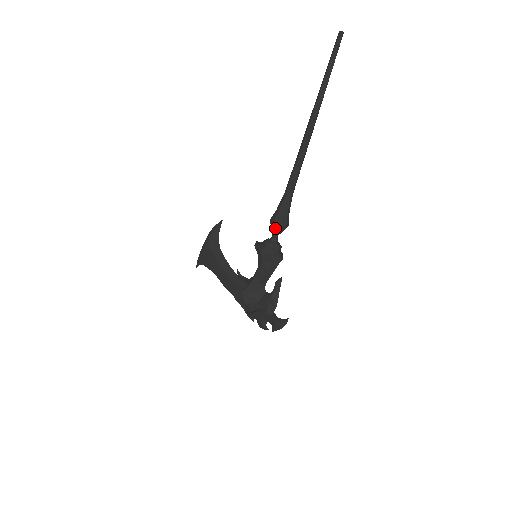
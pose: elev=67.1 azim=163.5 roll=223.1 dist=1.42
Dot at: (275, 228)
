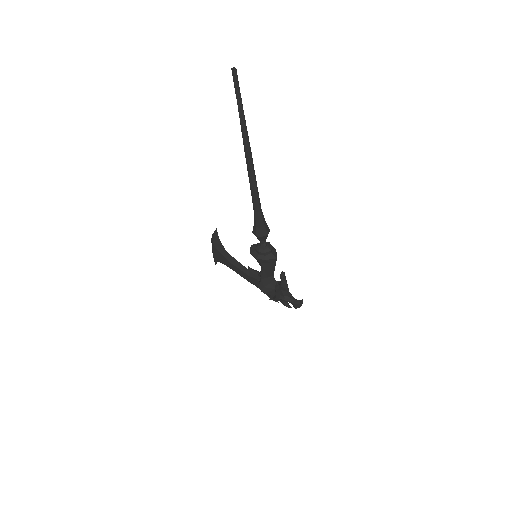
Dot at: (259, 239)
